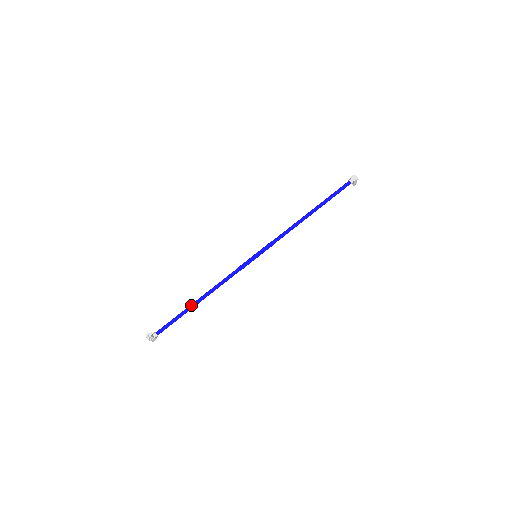
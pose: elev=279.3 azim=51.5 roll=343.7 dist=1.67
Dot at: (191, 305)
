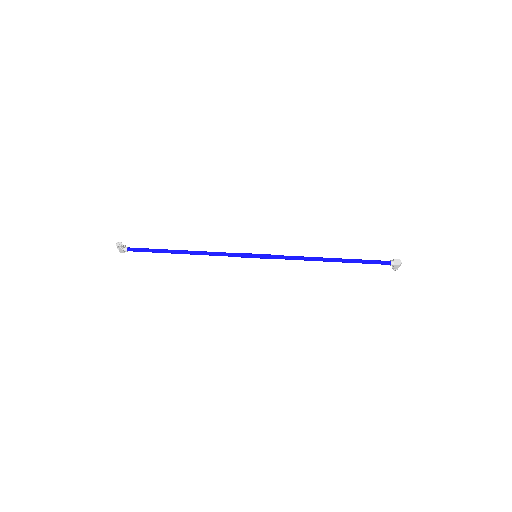
Dot at: (172, 250)
